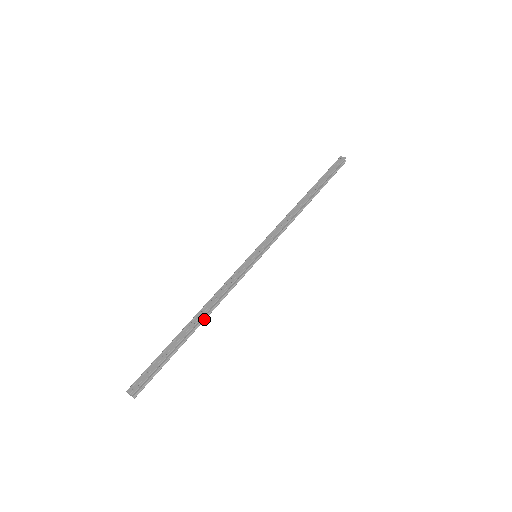
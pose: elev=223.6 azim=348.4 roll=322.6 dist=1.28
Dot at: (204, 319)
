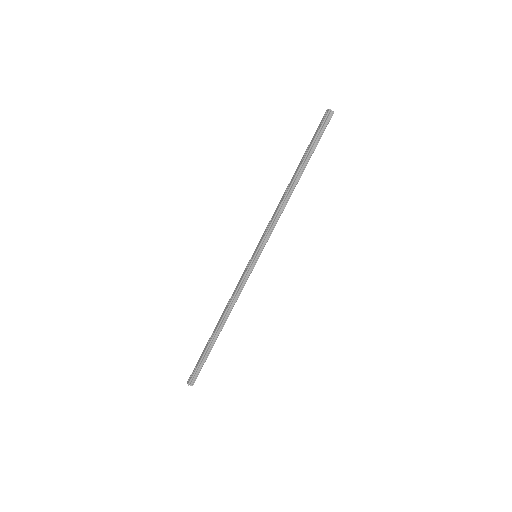
Dot at: (224, 322)
